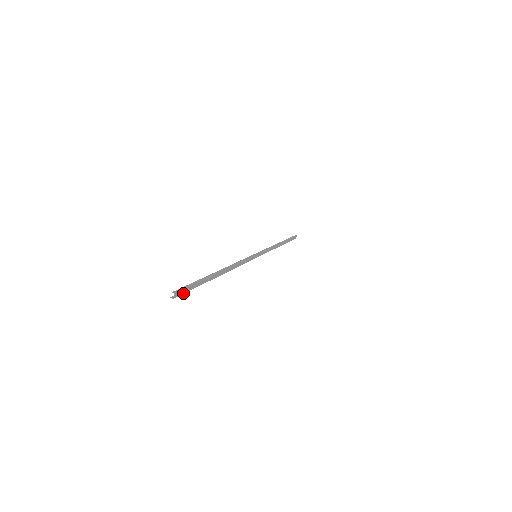
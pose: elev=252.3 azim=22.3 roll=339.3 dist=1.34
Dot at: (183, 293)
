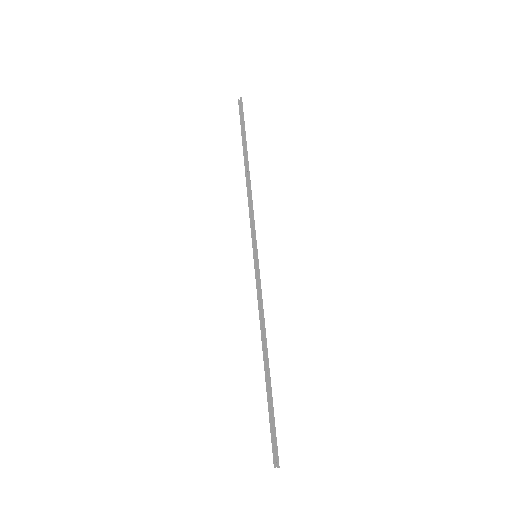
Dot at: (274, 447)
